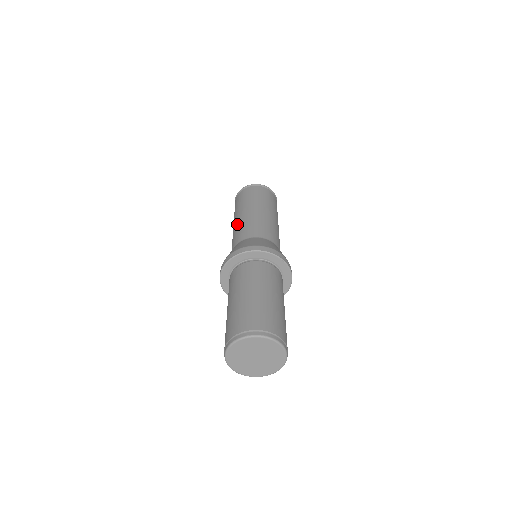
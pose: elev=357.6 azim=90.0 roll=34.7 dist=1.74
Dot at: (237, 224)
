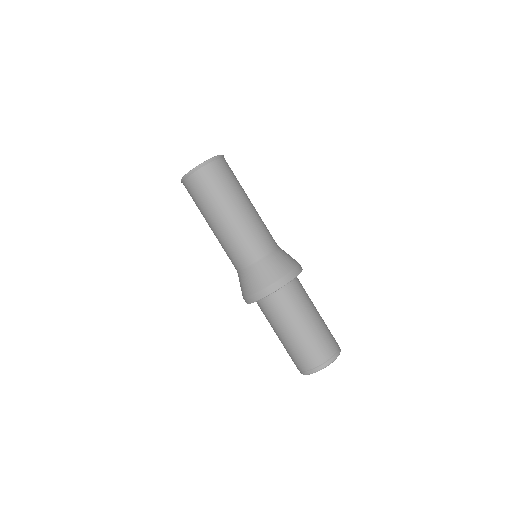
Dot at: (226, 235)
